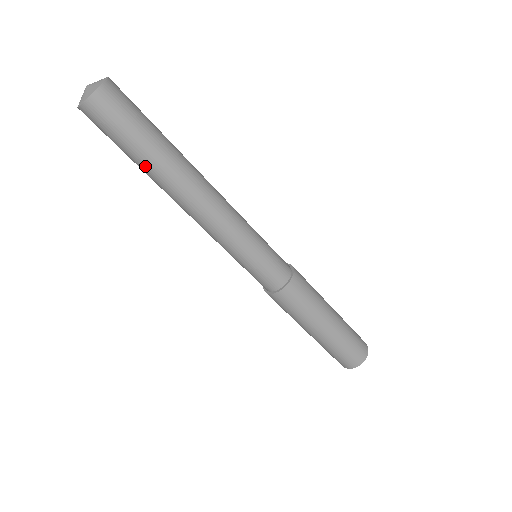
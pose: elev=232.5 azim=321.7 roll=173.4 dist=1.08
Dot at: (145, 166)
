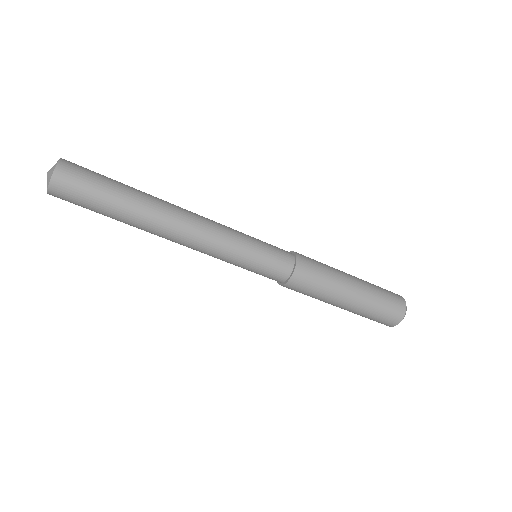
Dot at: (122, 217)
